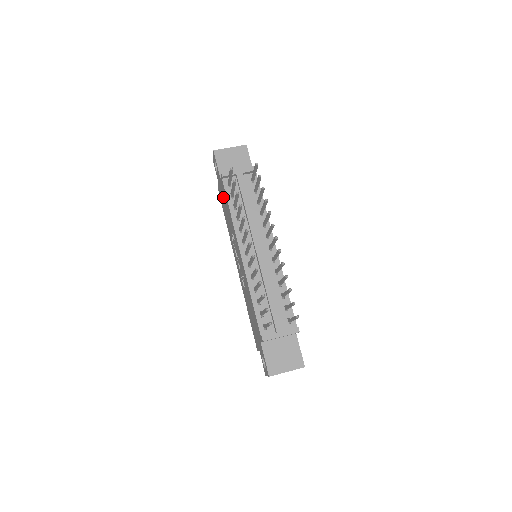
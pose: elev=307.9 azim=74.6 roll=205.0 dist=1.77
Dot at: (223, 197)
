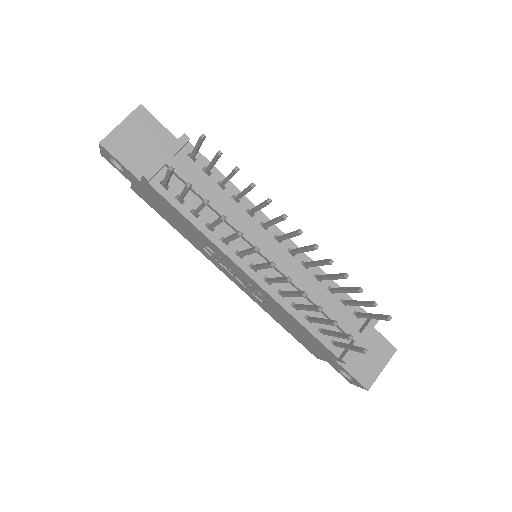
Dot at: (158, 204)
